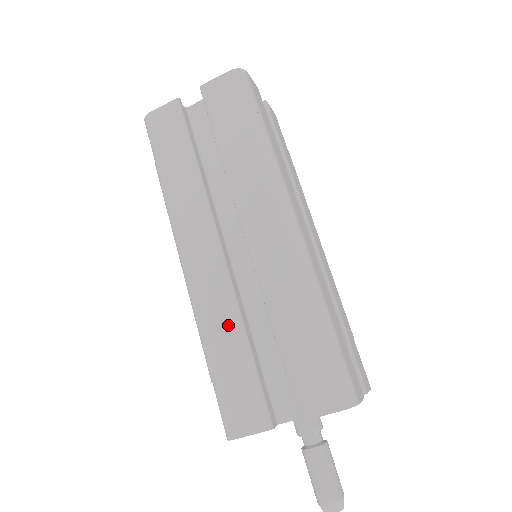
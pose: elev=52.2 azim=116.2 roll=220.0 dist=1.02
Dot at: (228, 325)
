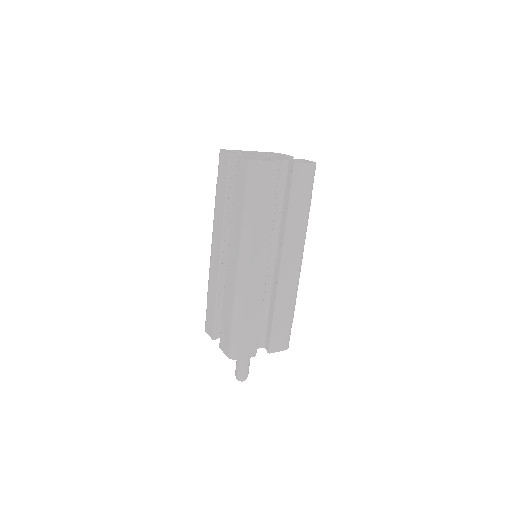
Dot at: (256, 307)
